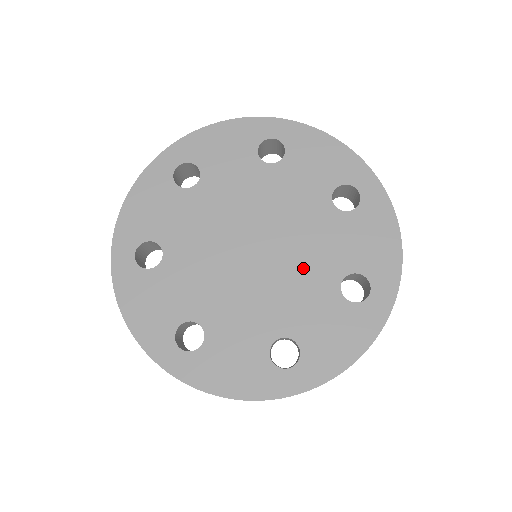
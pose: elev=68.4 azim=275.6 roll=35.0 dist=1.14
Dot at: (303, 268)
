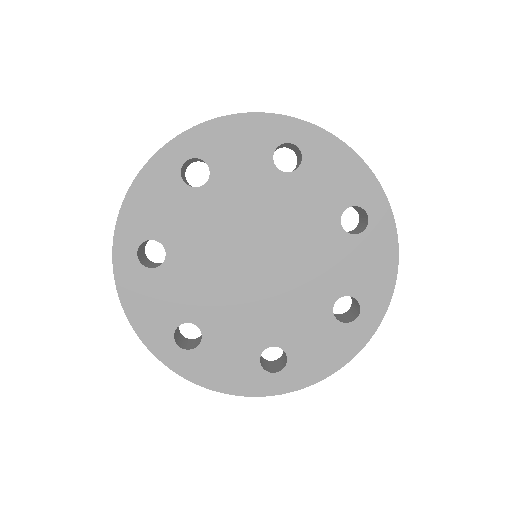
Dot at: (301, 285)
